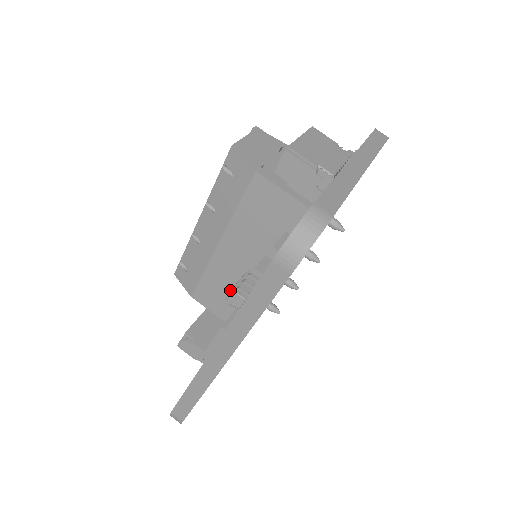
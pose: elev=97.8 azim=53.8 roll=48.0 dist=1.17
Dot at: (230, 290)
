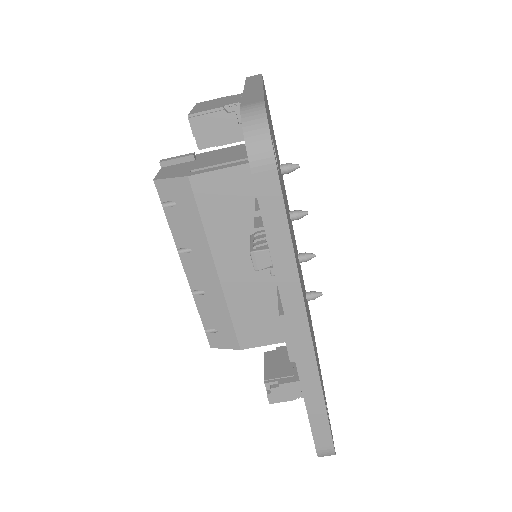
Dot at: (264, 306)
